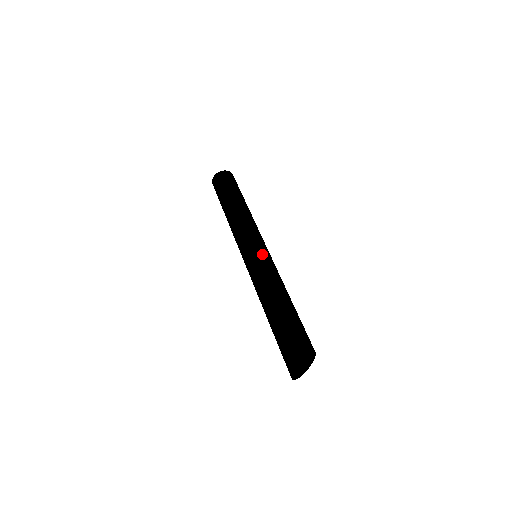
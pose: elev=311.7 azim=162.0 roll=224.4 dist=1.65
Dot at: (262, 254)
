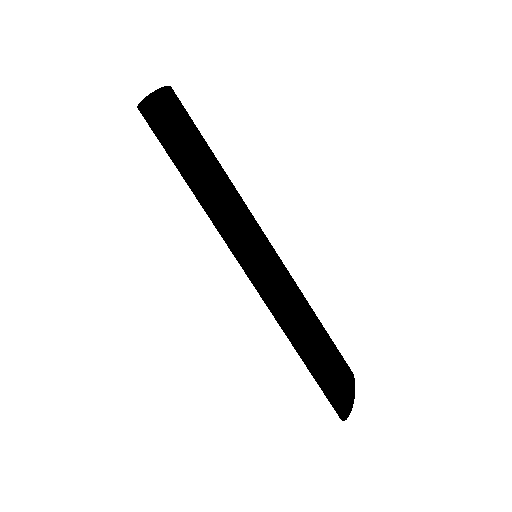
Dot at: (259, 275)
